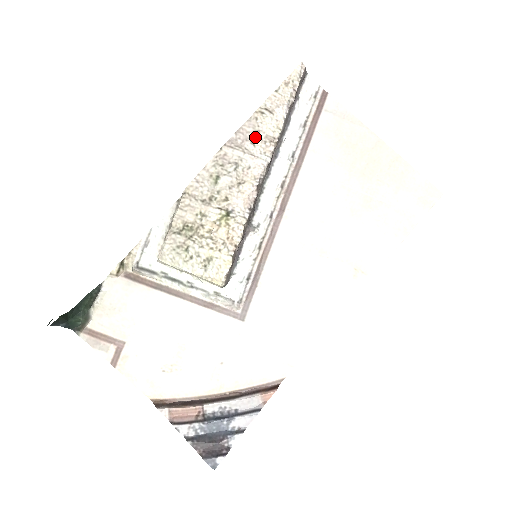
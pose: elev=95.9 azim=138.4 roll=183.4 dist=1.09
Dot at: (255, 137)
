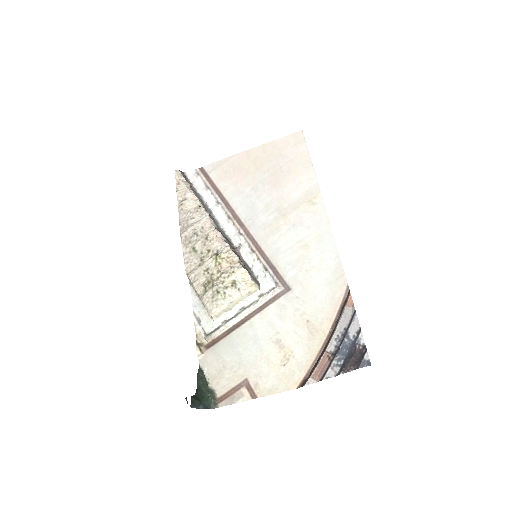
Dot at: (190, 215)
